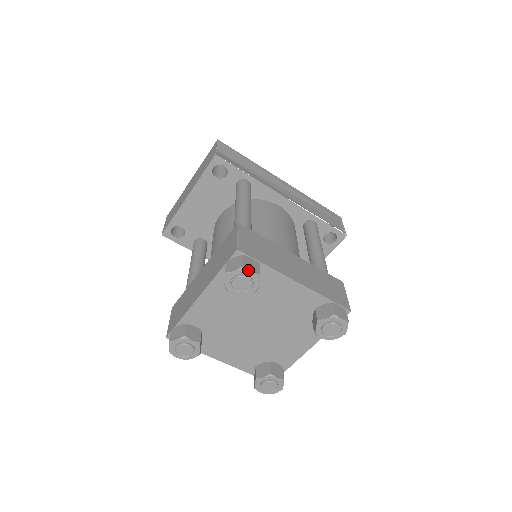
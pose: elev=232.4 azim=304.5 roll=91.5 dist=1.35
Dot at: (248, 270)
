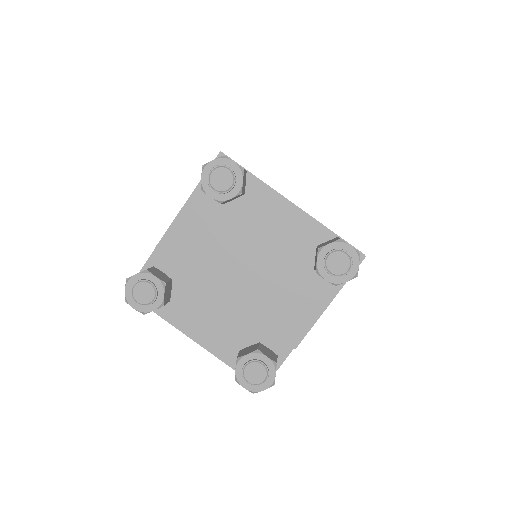
Dot at: (230, 159)
